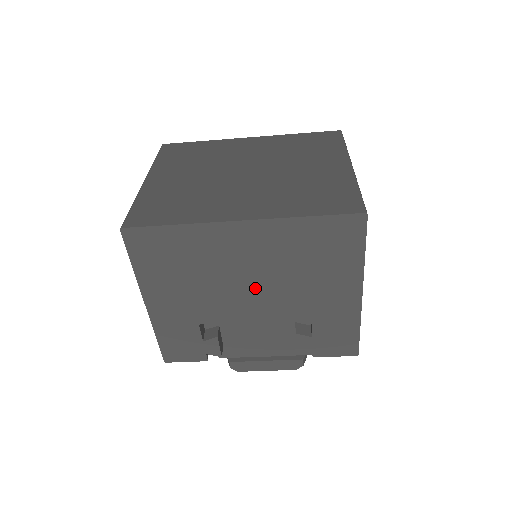
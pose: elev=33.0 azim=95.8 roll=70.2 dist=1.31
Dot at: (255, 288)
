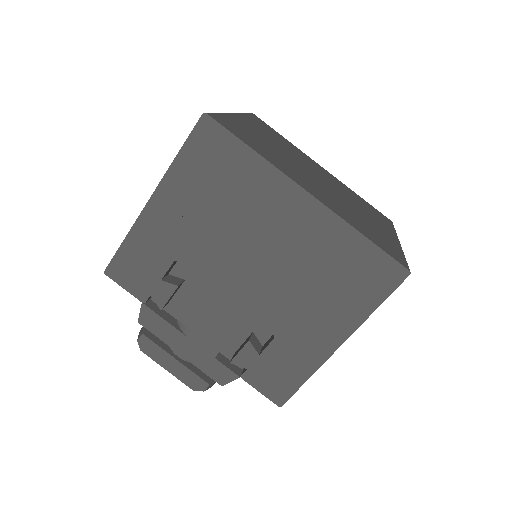
Dot at: (259, 265)
